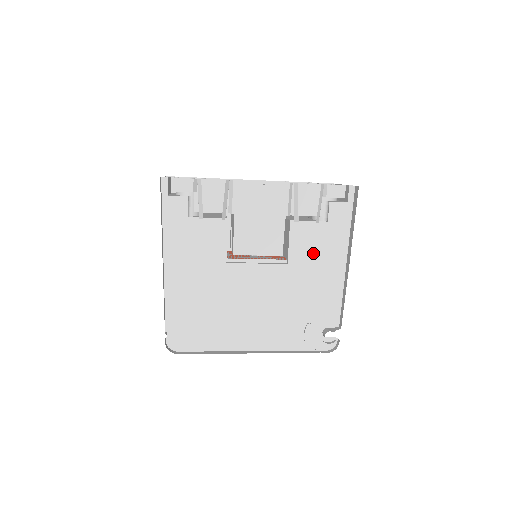
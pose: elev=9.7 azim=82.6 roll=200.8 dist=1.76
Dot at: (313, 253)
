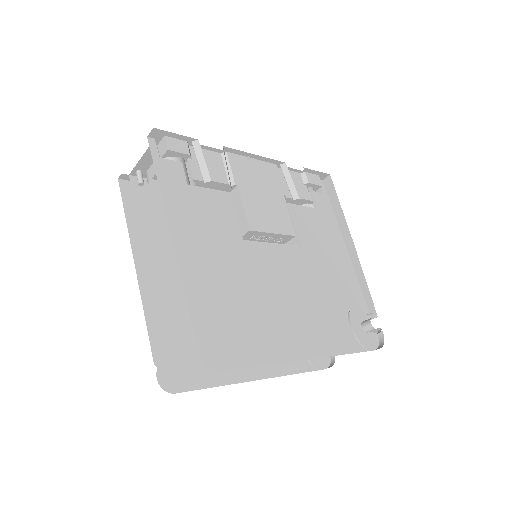
Dot at: (318, 238)
